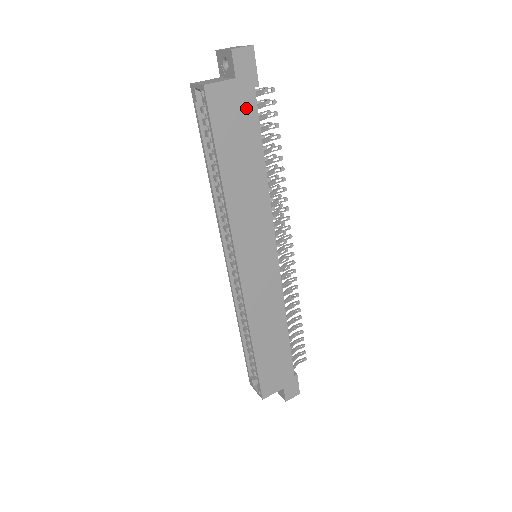
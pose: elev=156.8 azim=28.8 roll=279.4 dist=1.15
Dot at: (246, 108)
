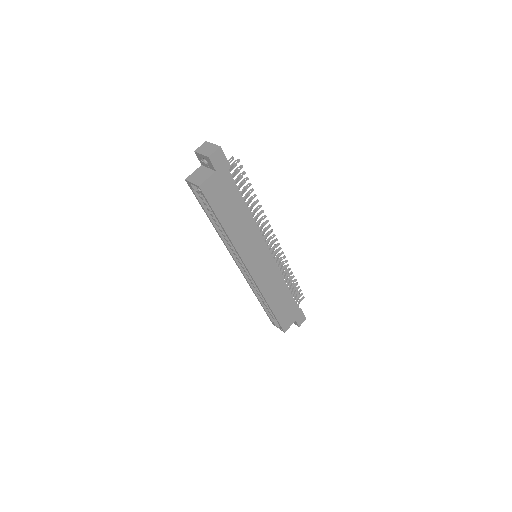
Dot at: (227, 183)
